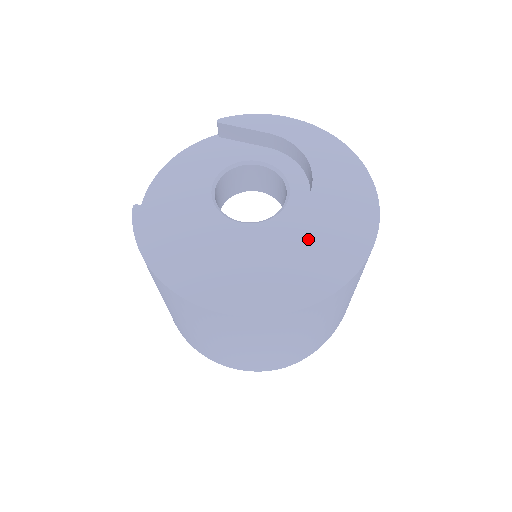
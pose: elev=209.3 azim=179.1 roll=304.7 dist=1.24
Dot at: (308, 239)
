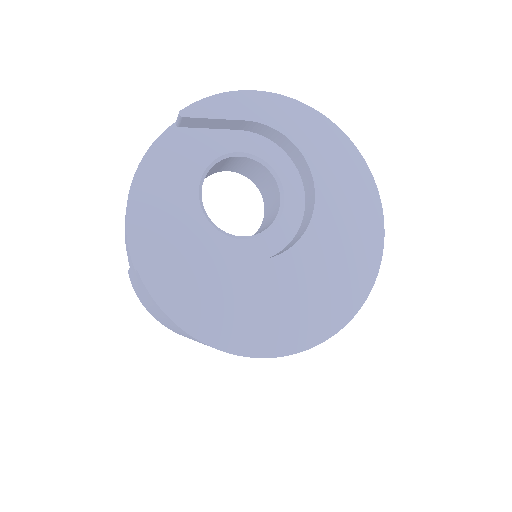
Dot at: (330, 248)
